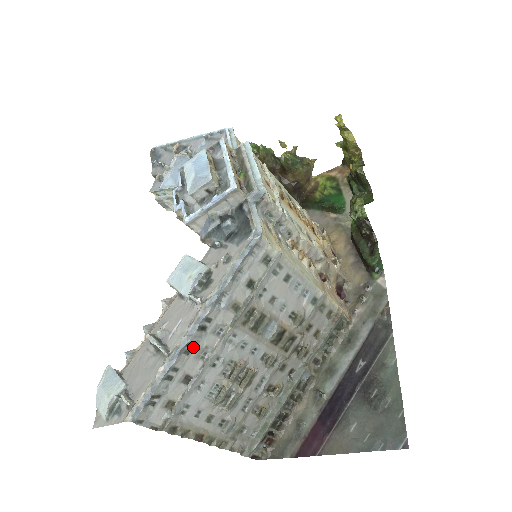
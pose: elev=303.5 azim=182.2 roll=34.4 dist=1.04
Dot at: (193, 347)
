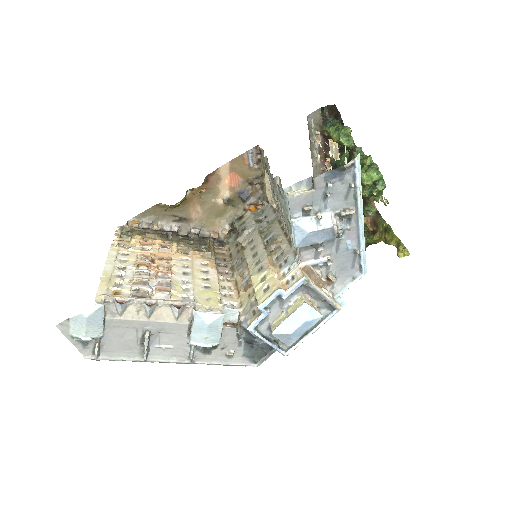
Dot at: occluded
